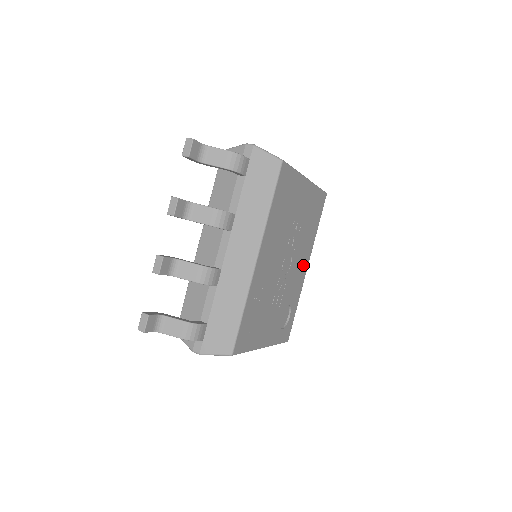
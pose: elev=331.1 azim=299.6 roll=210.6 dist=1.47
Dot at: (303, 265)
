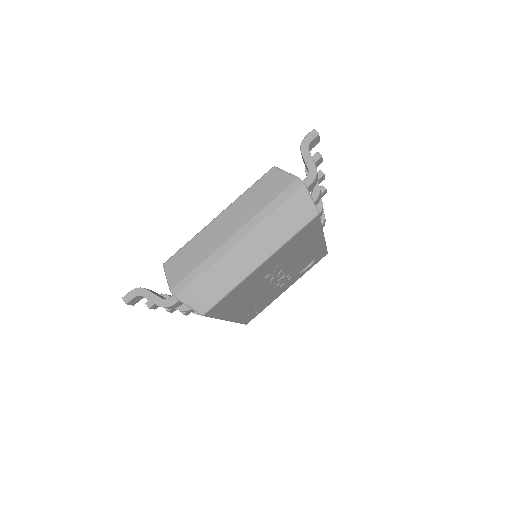
Dot at: (313, 247)
